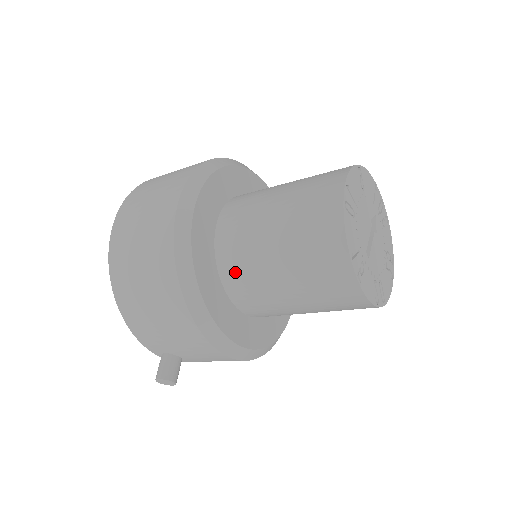
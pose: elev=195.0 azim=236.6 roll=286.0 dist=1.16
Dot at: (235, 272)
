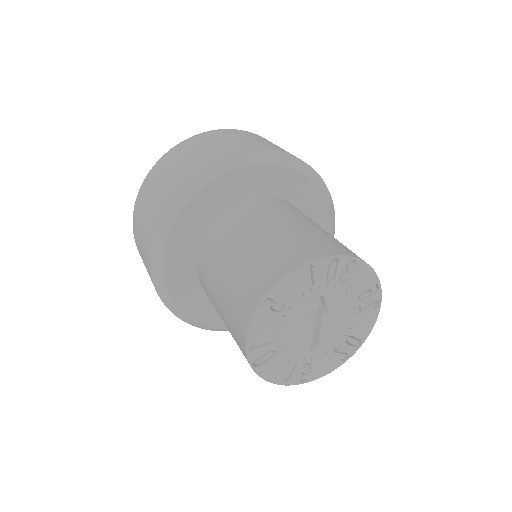
Dot at: occluded
